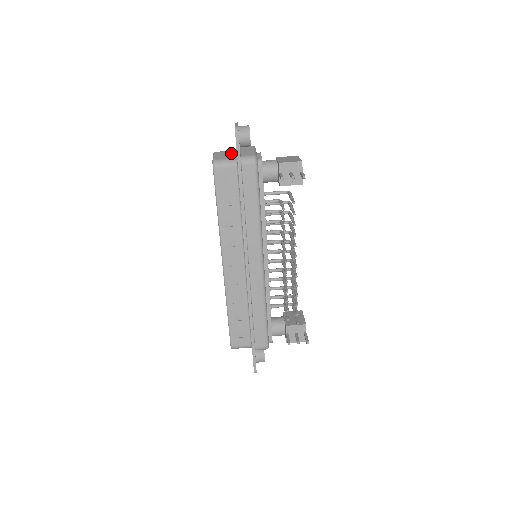
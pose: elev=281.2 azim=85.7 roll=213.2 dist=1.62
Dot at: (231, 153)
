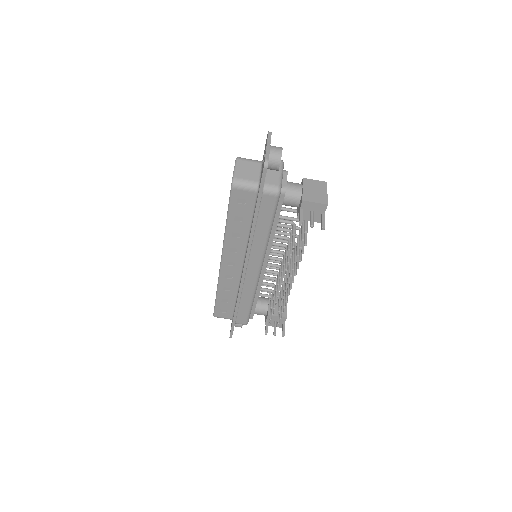
Dot at: (255, 168)
